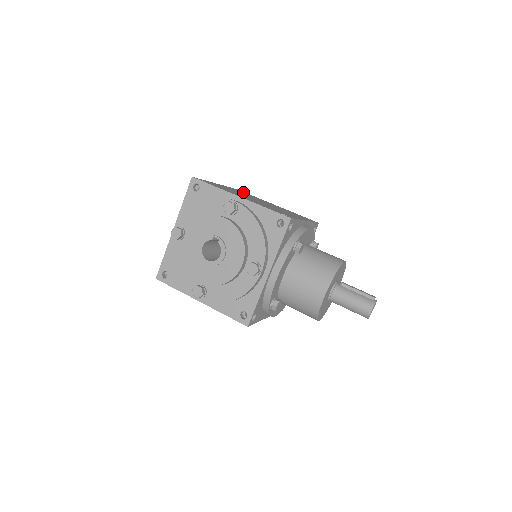
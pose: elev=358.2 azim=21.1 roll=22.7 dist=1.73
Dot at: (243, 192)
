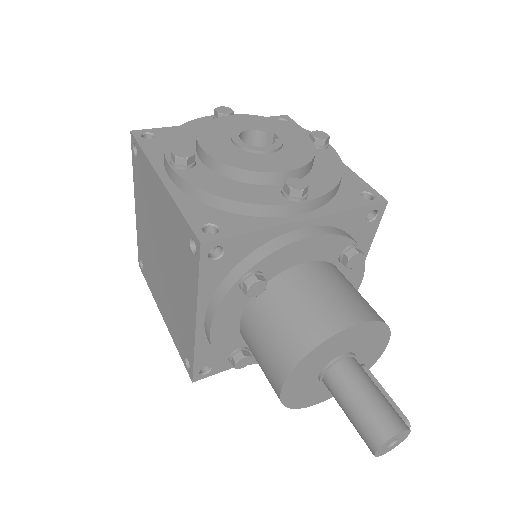
Dot at: occluded
